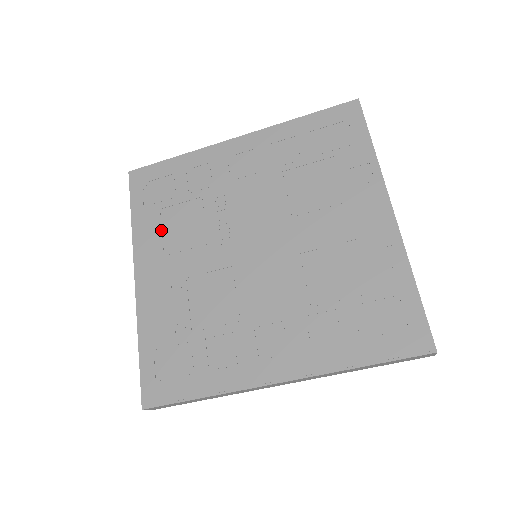
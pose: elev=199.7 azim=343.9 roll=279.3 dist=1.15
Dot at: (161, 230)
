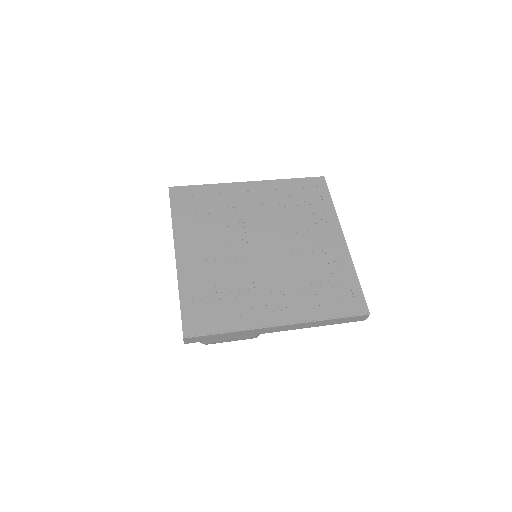
Dot at: (195, 228)
